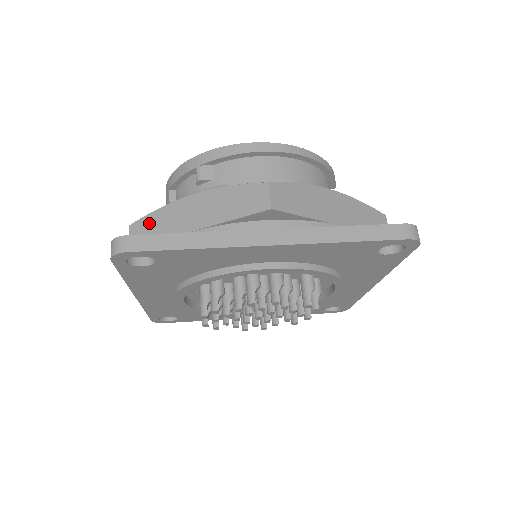
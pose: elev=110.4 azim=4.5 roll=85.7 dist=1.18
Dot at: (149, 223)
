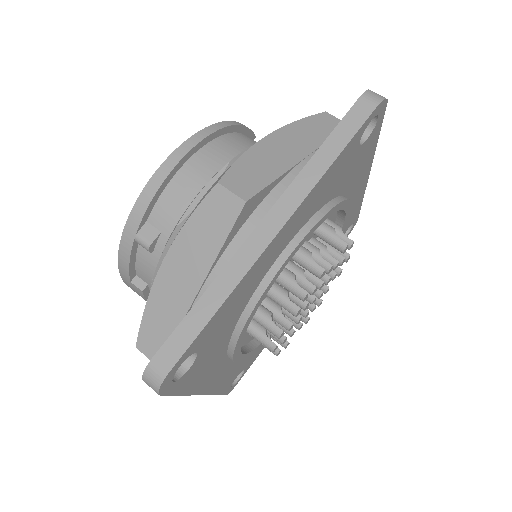
Dot at: (151, 327)
